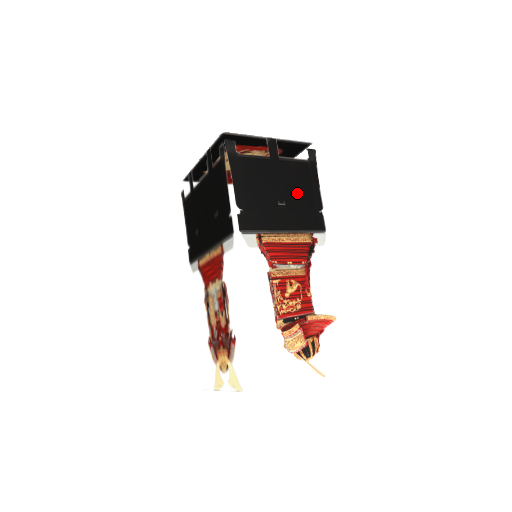
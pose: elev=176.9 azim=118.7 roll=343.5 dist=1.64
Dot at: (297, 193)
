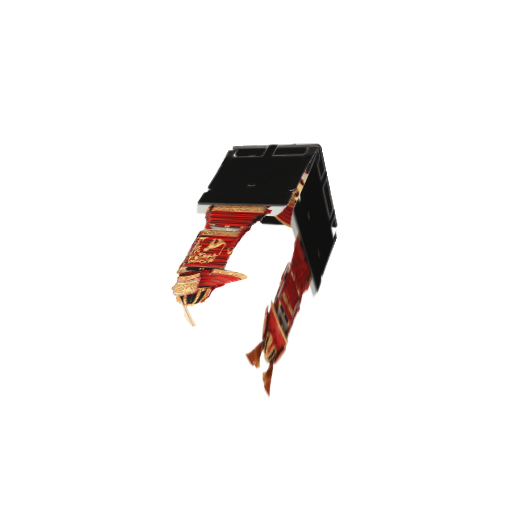
Dot at: (274, 178)
